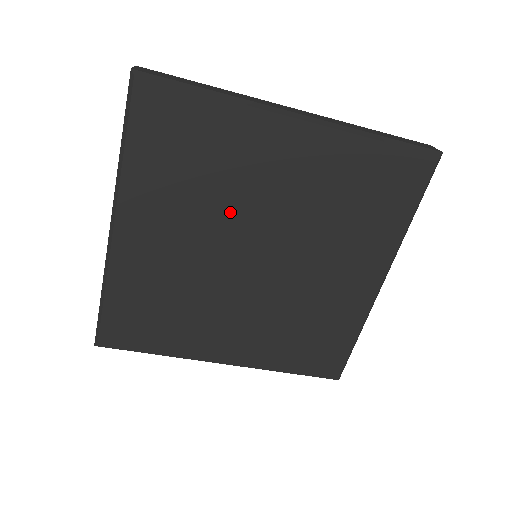
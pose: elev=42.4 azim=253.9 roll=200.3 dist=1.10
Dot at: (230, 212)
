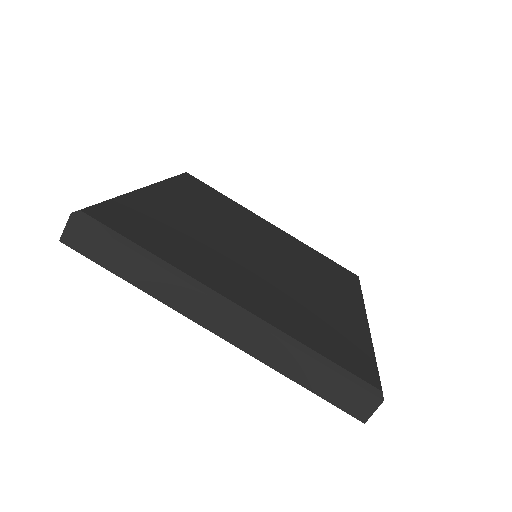
Dot at: (236, 226)
